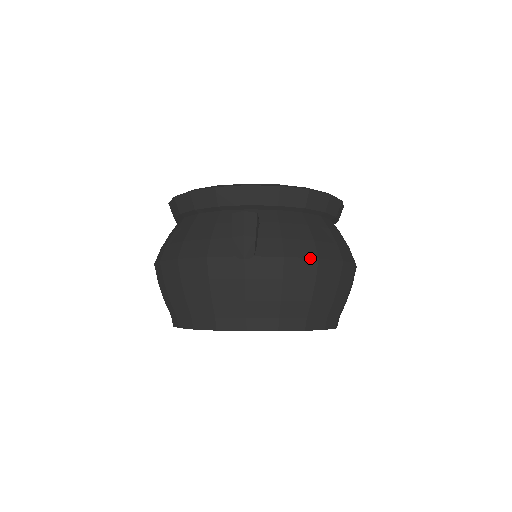
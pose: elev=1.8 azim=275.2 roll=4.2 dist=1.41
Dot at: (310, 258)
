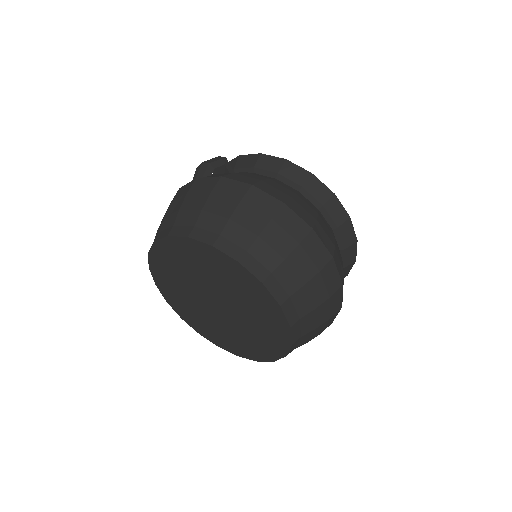
Dot at: (244, 183)
